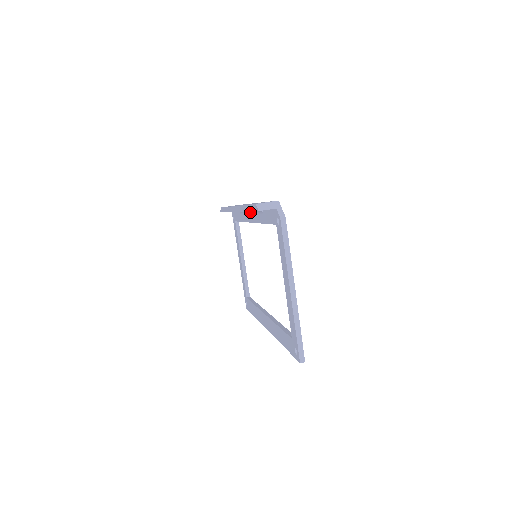
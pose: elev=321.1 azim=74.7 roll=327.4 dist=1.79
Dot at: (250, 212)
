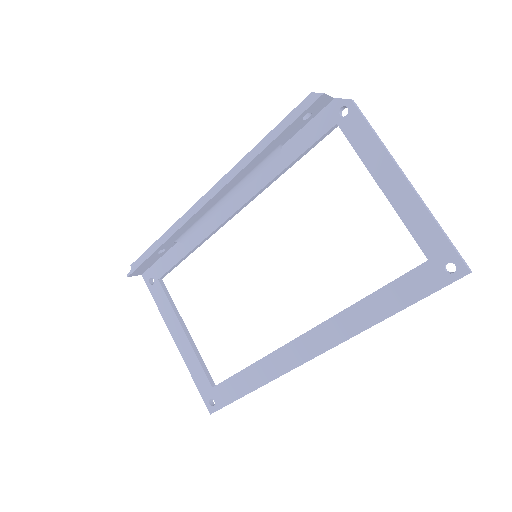
Dot at: (229, 198)
